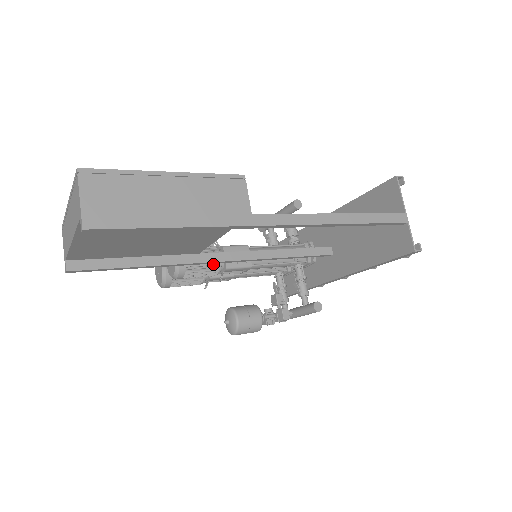
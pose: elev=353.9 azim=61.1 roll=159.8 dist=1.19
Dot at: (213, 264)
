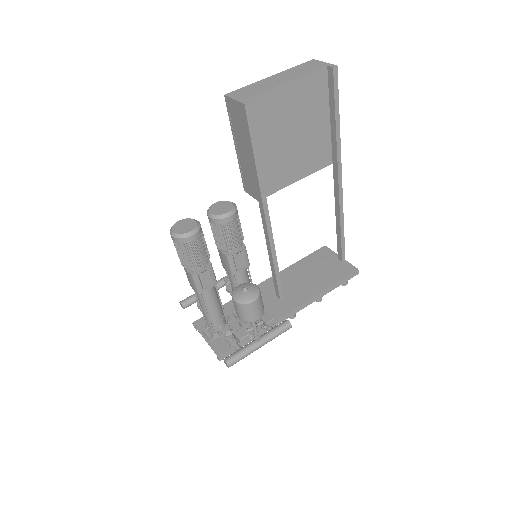
Dot at: (242, 233)
